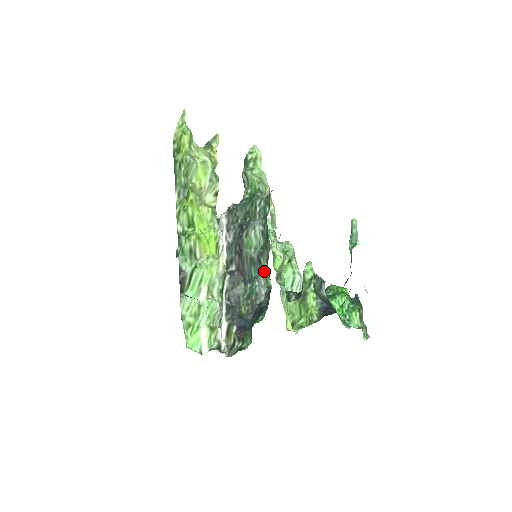
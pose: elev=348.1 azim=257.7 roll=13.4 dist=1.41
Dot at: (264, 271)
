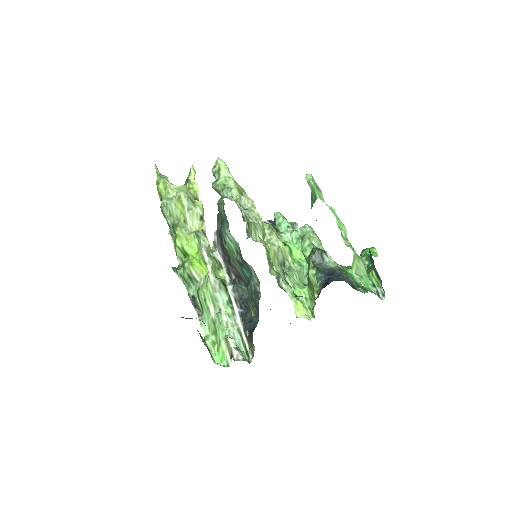
Dot at: (252, 268)
